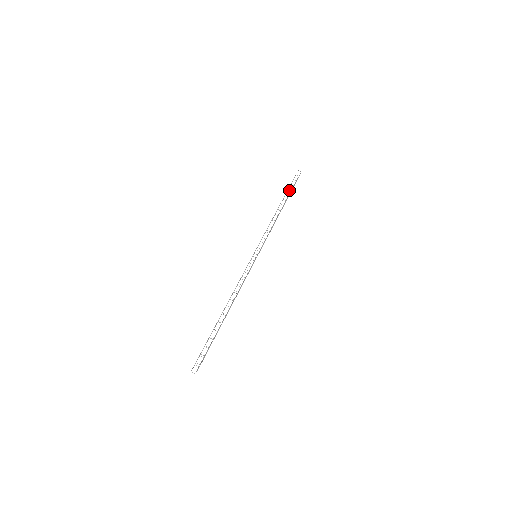
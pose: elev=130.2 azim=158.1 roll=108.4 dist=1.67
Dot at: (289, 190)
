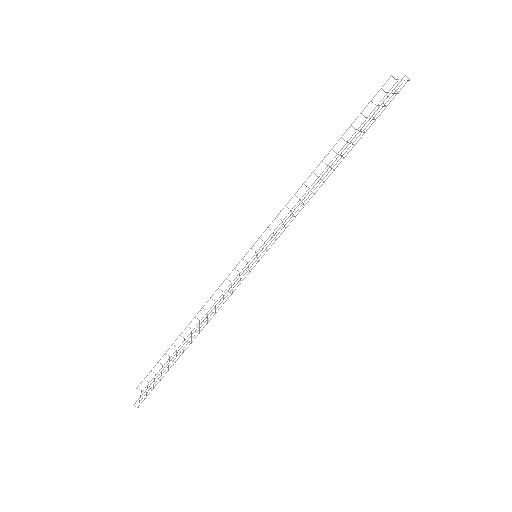
Dot at: occluded
